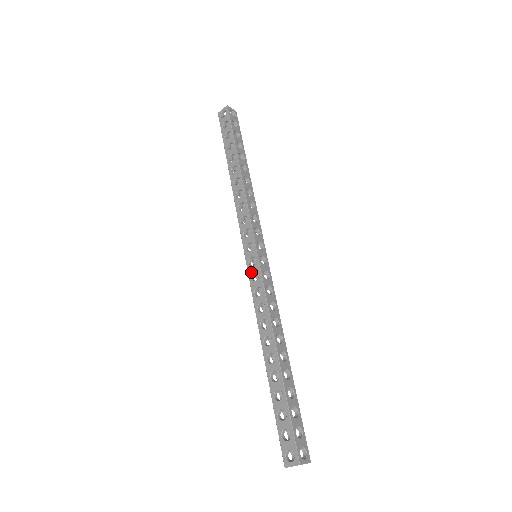
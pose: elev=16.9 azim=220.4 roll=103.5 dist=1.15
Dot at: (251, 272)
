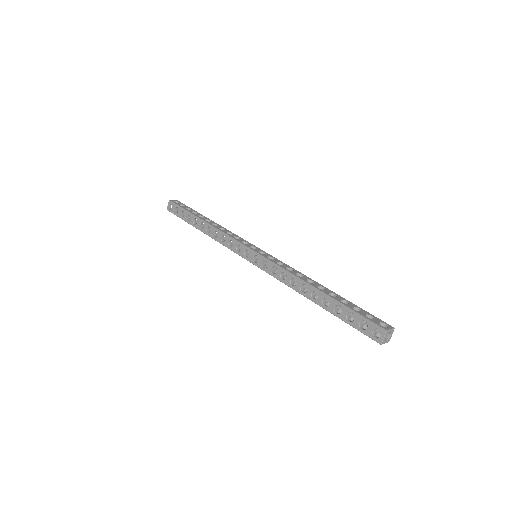
Dot at: (260, 265)
